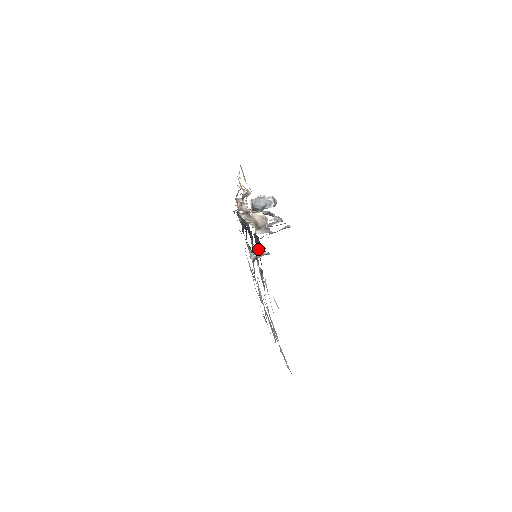
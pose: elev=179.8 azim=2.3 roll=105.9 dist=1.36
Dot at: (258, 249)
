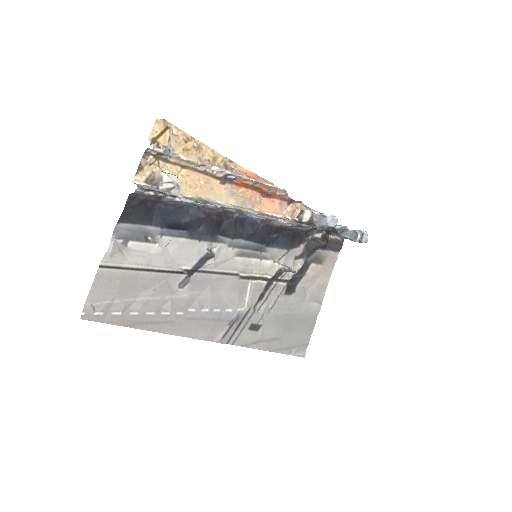
Dot at: (186, 220)
